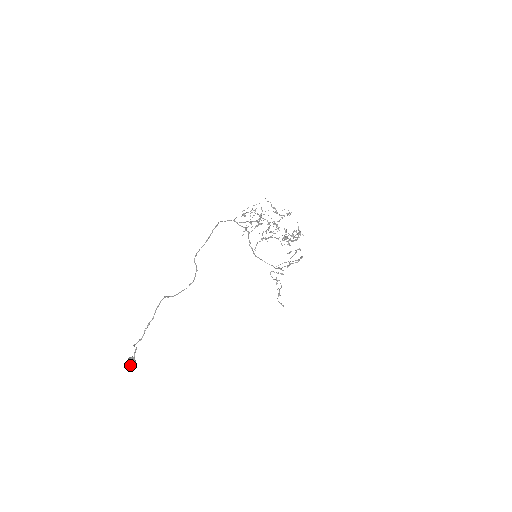
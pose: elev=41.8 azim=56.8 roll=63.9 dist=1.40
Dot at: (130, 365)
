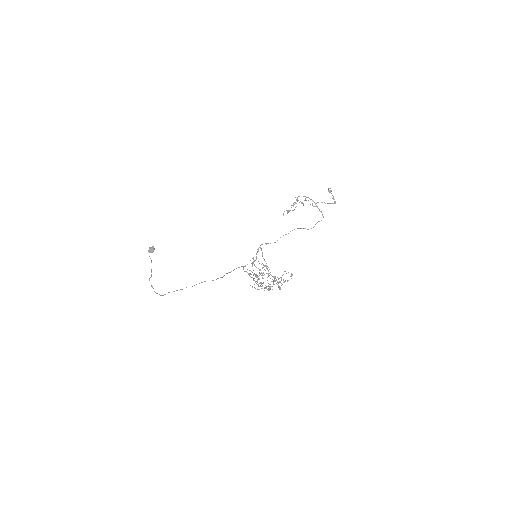
Dot at: occluded
